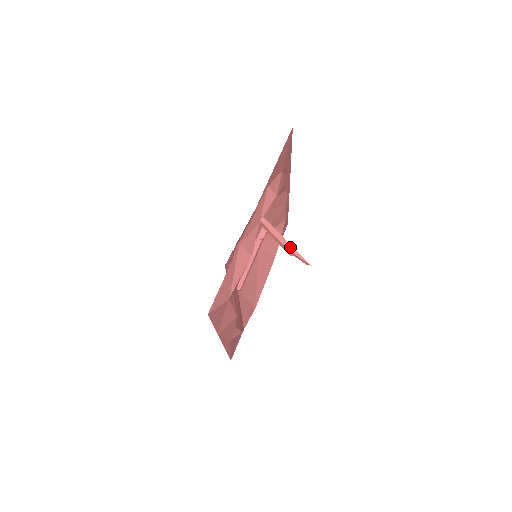
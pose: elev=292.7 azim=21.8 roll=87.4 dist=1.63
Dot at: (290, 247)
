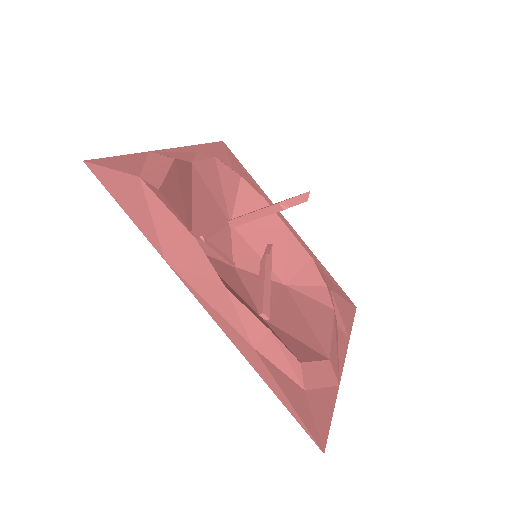
Dot at: (277, 203)
